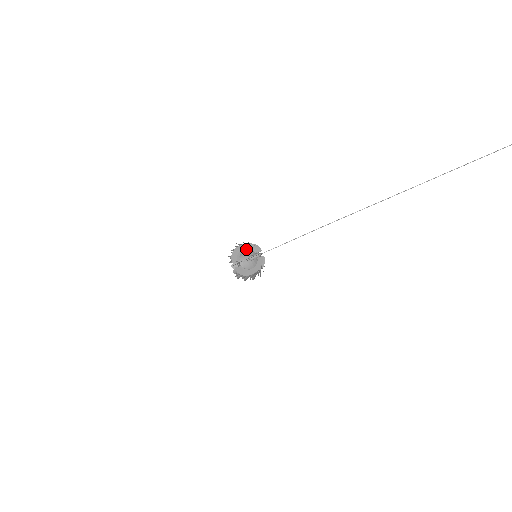
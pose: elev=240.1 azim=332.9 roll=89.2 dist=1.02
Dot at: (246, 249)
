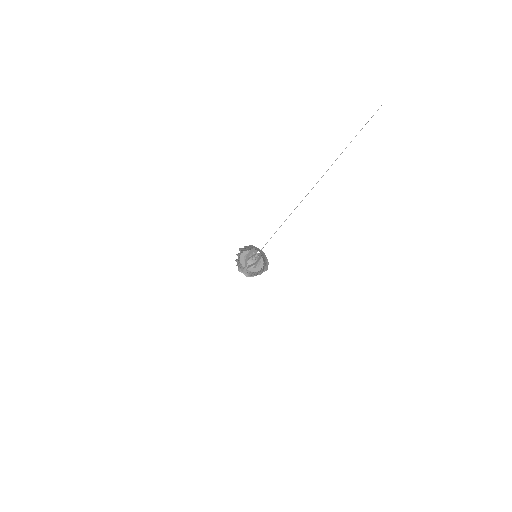
Dot at: (247, 265)
